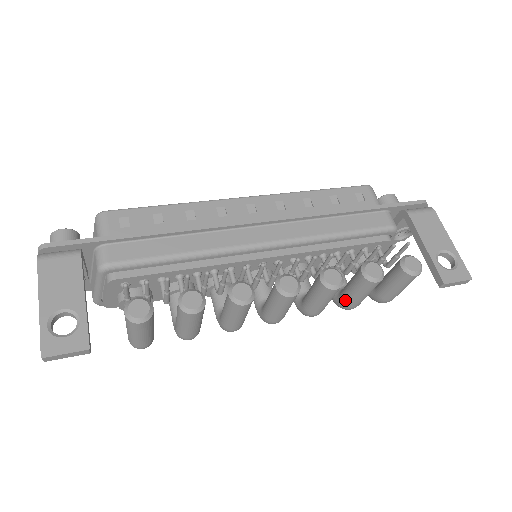
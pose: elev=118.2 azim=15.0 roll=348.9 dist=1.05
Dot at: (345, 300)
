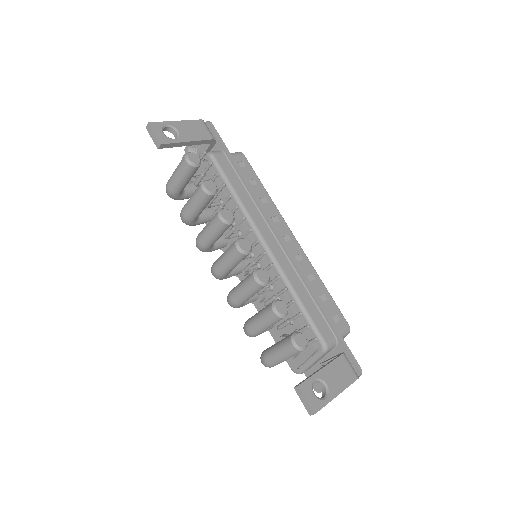
Dot at: (251, 318)
